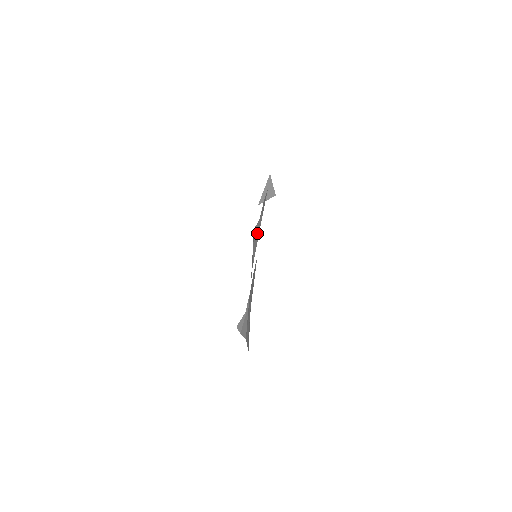
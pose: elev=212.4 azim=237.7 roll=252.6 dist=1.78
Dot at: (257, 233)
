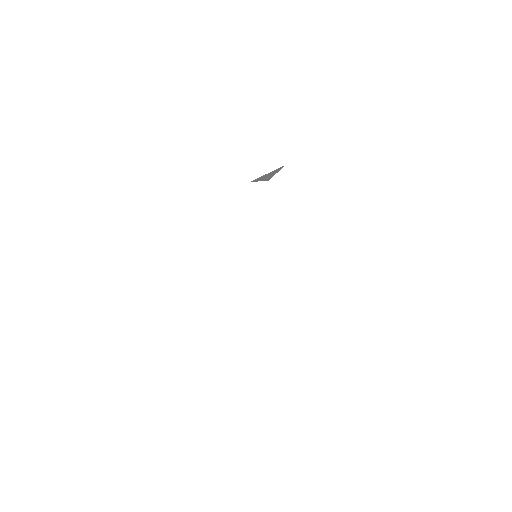
Dot at: occluded
